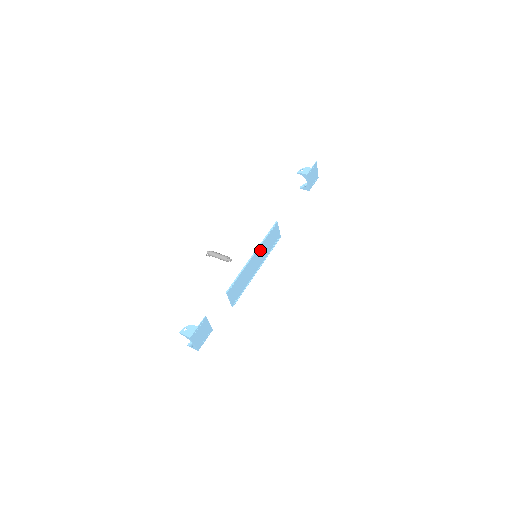
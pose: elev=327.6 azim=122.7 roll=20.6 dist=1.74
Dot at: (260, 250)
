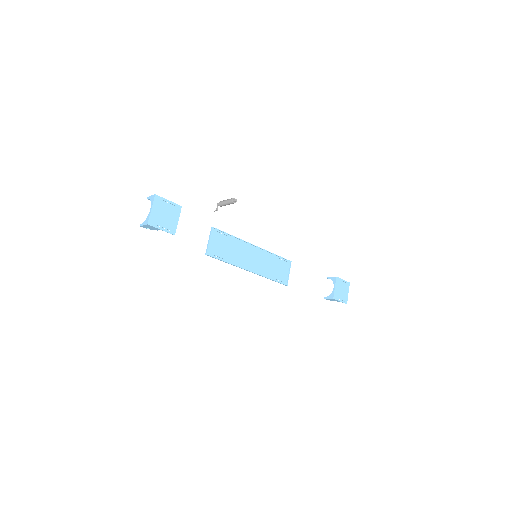
Dot at: (263, 256)
